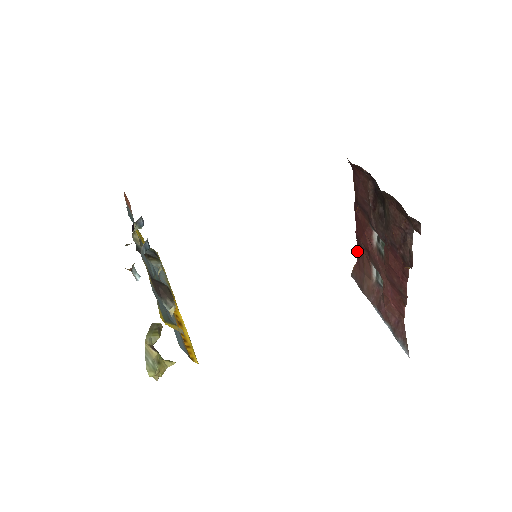
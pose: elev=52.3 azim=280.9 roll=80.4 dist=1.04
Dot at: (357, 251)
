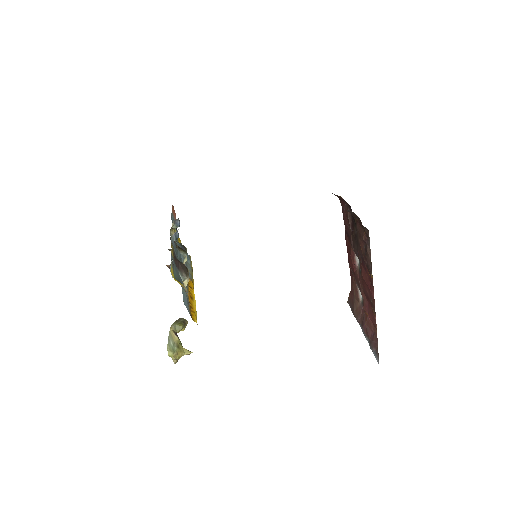
Dot at: occluded
